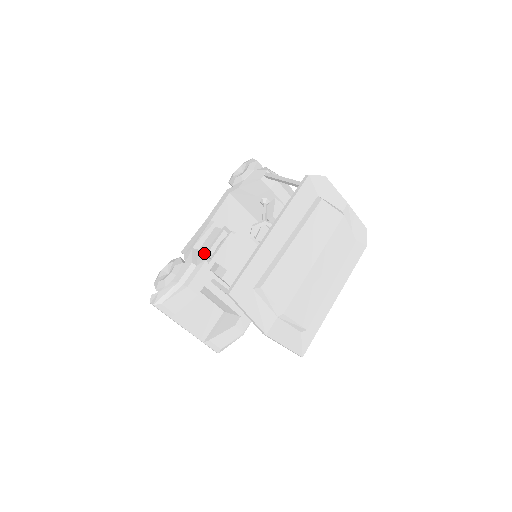
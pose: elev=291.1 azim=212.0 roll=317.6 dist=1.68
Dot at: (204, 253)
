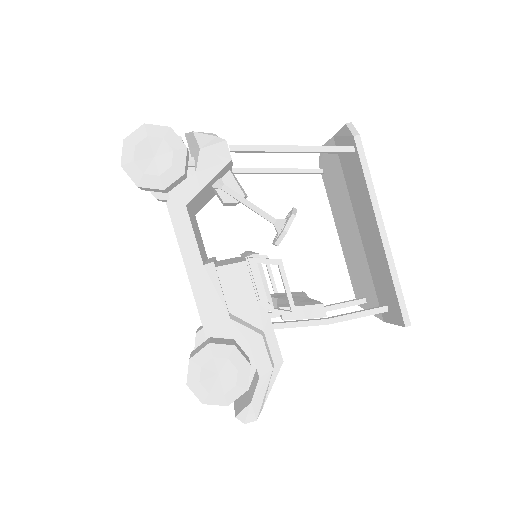
Dot at: (251, 310)
